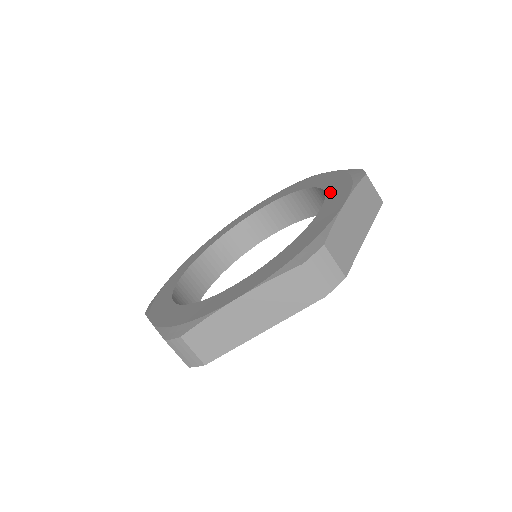
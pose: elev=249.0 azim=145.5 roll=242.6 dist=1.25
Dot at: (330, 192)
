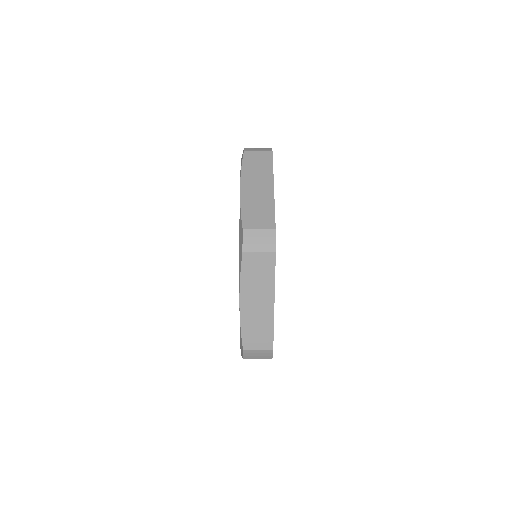
Dot at: occluded
